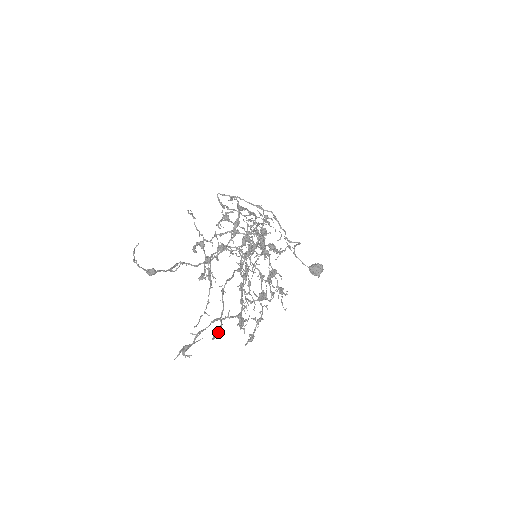
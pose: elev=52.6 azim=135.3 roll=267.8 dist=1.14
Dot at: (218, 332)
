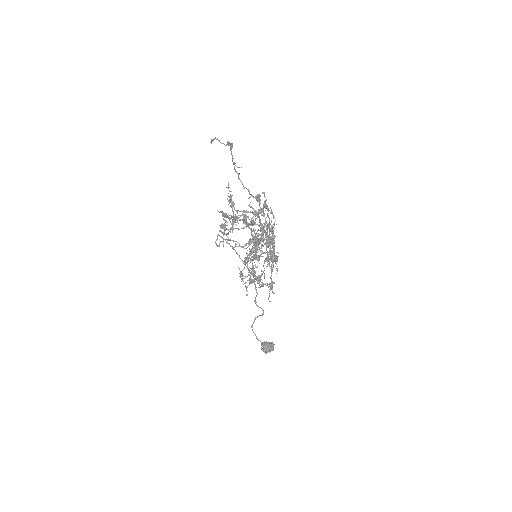
Dot at: (252, 224)
